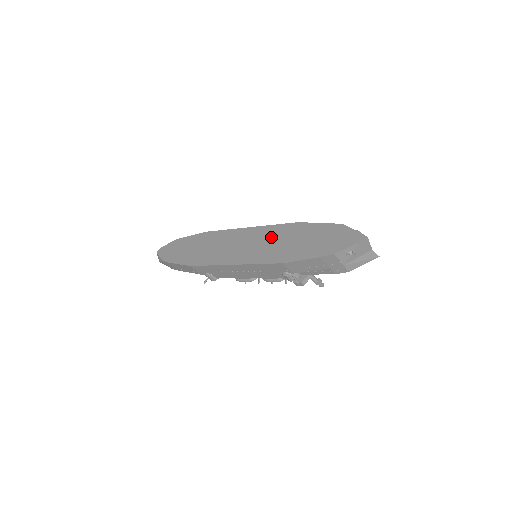
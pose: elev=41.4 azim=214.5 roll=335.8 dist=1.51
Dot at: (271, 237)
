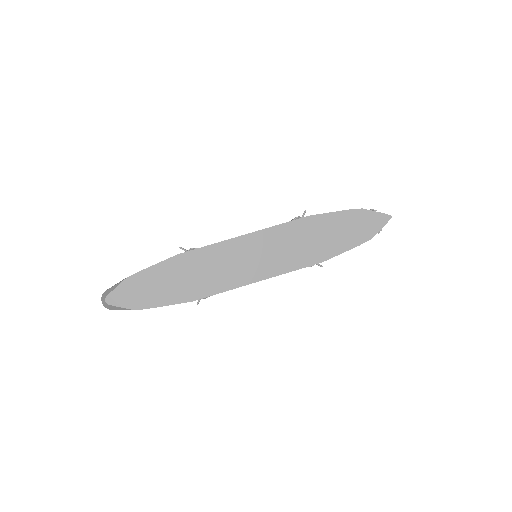
Dot at: (287, 239)
